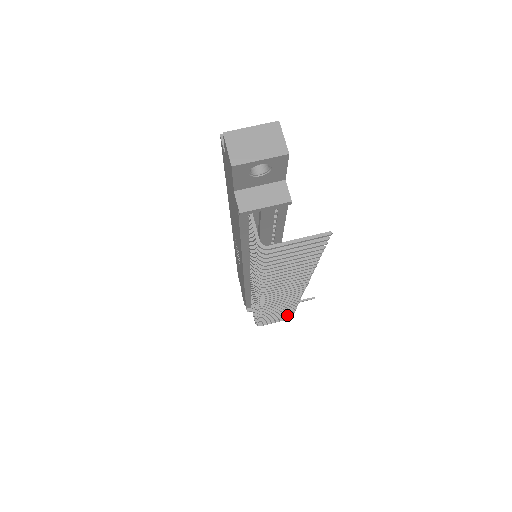
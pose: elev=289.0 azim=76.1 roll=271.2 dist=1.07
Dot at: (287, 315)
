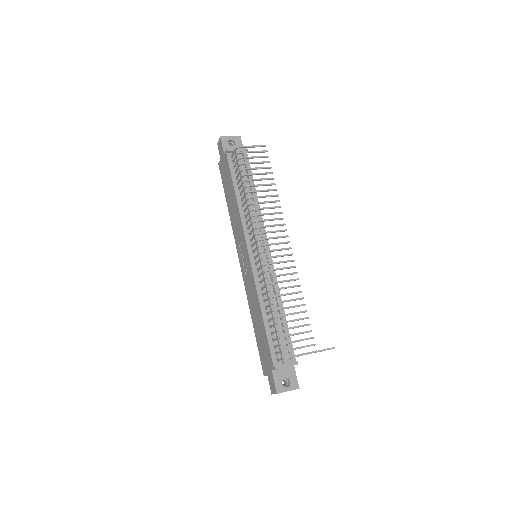
Dot at: (306, 331)
